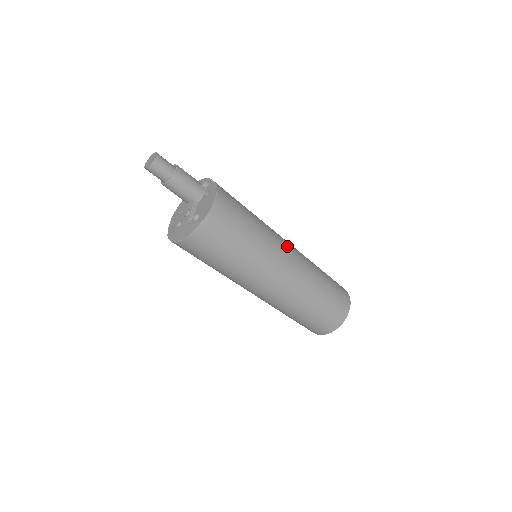
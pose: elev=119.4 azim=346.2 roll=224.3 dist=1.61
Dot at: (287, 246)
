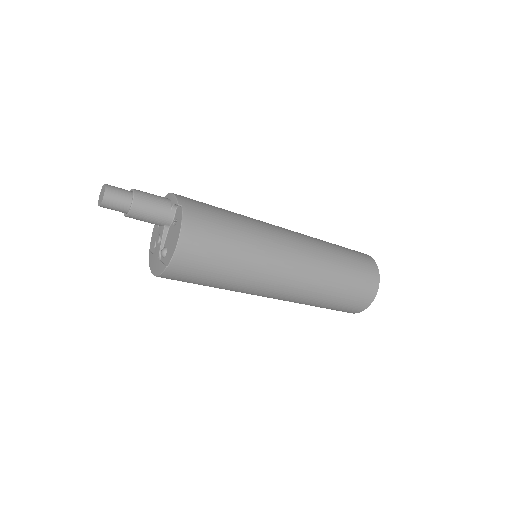
Dot at: (287, 254)
